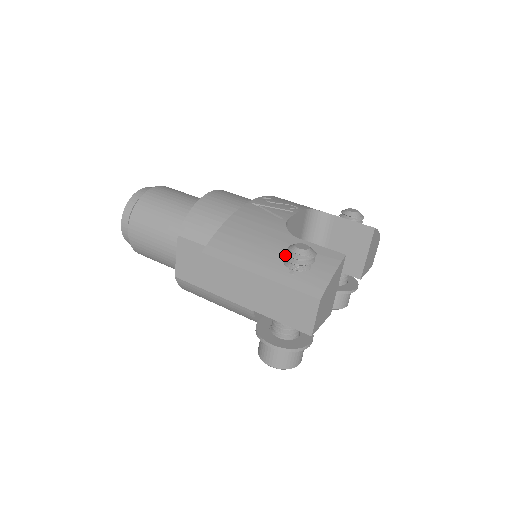
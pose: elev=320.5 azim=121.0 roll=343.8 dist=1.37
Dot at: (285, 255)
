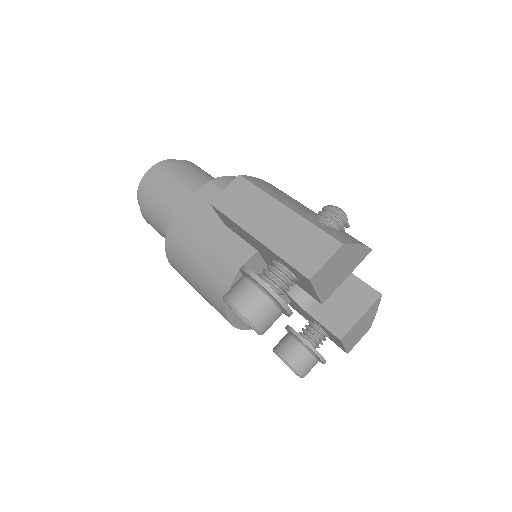
Dot at: (319, 213)
